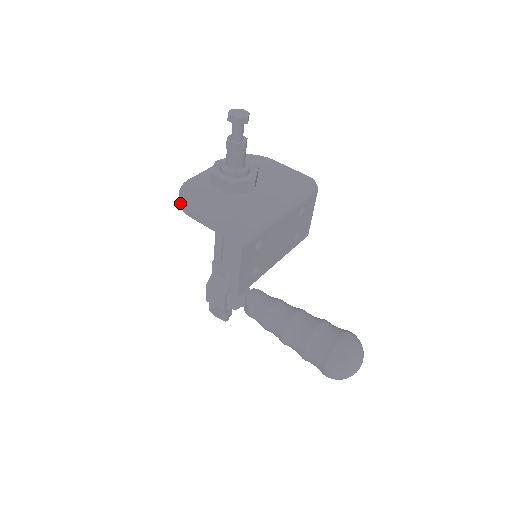
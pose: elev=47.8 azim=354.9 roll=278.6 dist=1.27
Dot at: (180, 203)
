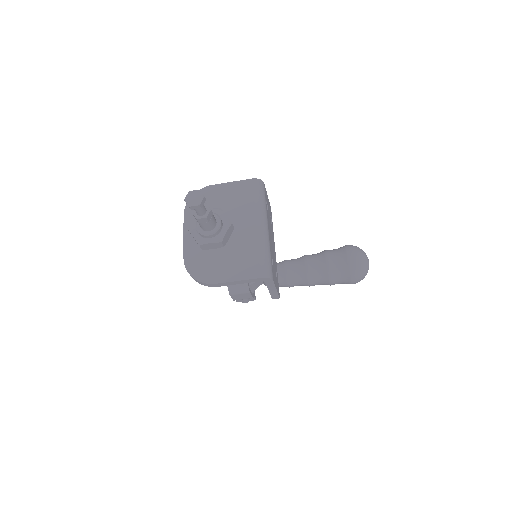
Dot at: (200, 283)
